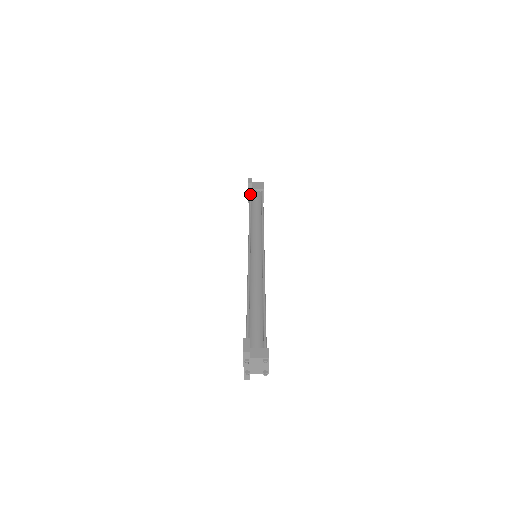
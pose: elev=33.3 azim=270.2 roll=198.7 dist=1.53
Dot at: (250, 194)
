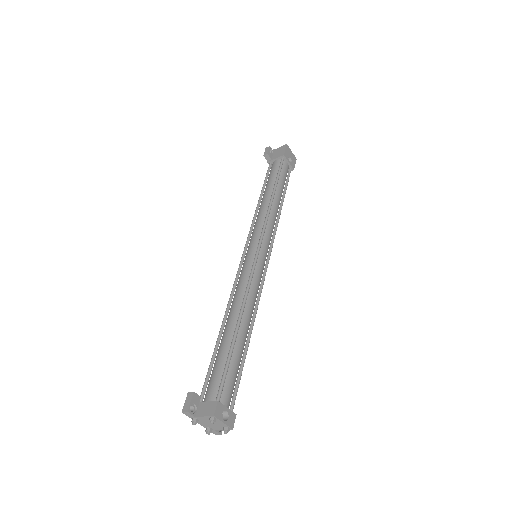
Dot at: (268, 168)
